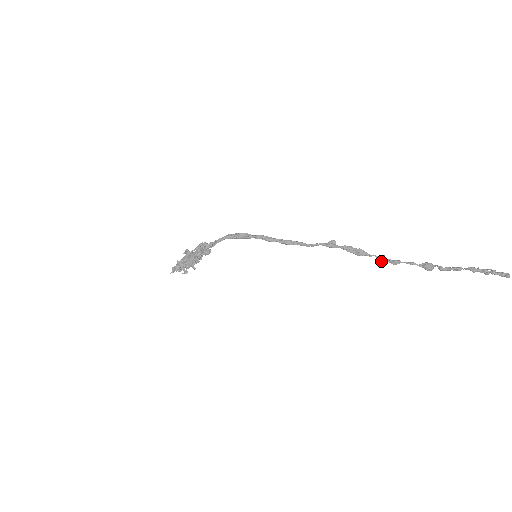
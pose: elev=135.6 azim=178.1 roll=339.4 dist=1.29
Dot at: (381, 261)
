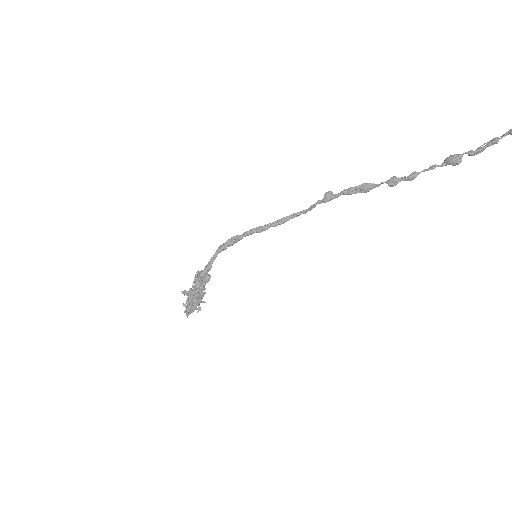
Dot at: (394, 185)
